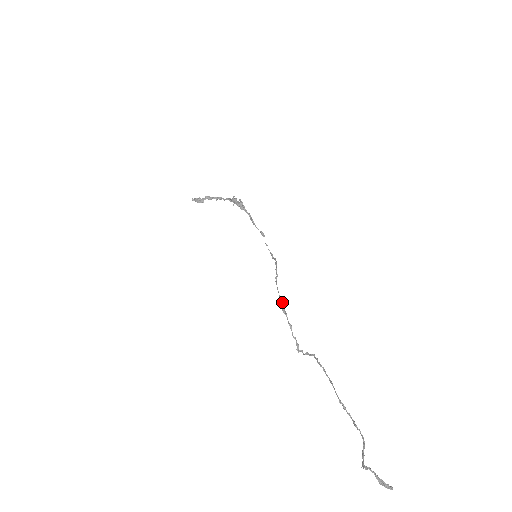
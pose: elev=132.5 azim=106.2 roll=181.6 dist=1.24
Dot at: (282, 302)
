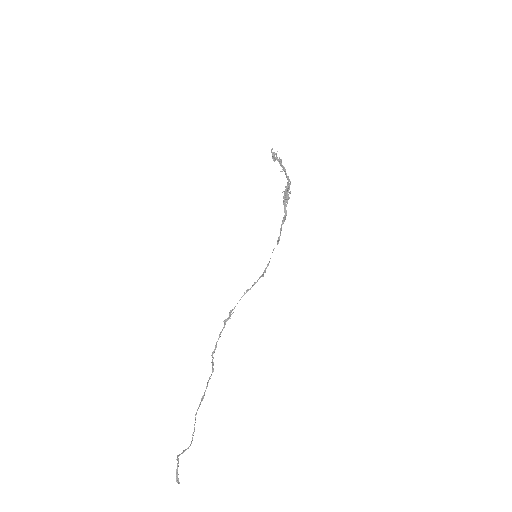
Dot at: (232, 313)
